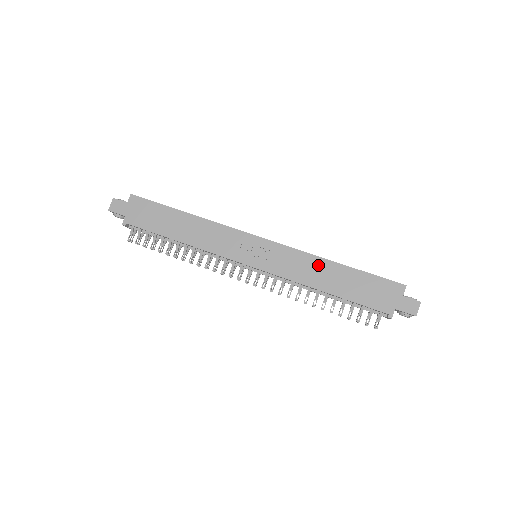
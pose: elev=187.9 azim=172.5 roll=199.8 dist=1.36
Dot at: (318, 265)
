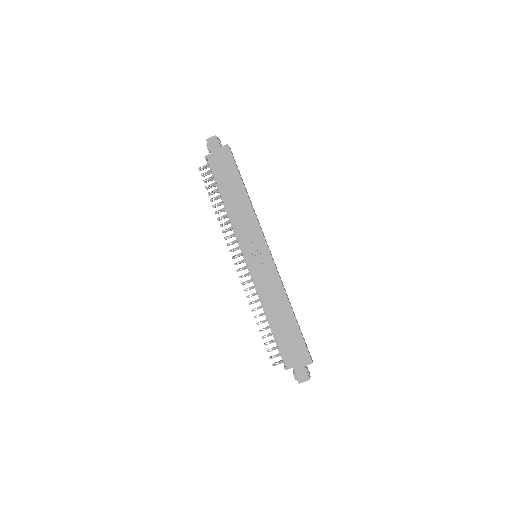
Dot at: (281, 299)
